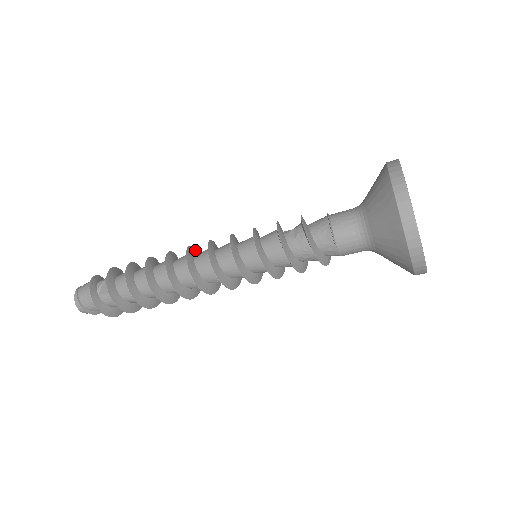
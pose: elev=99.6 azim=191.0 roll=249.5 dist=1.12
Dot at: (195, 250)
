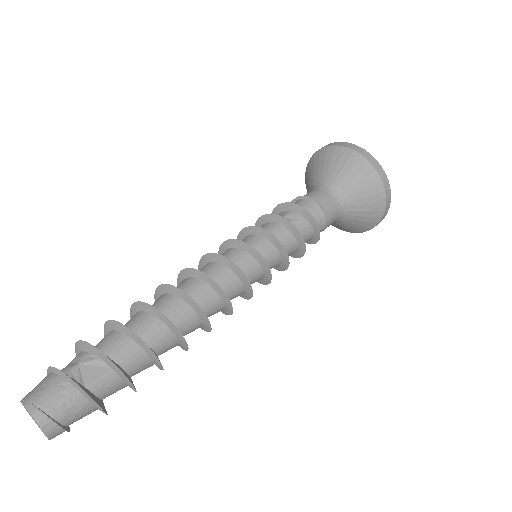
Dot at: (180, 277)
